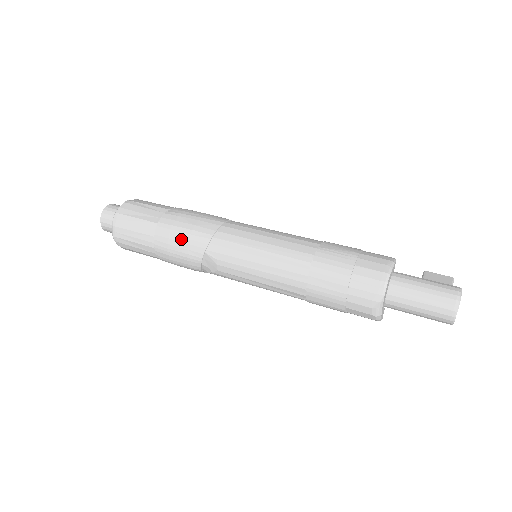
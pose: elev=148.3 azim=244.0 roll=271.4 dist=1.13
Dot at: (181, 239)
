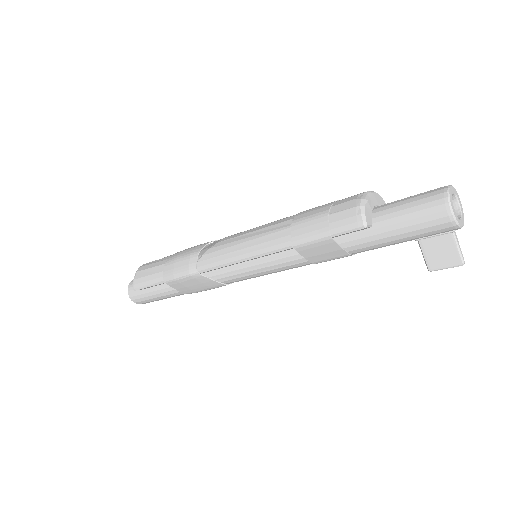
Dot at: occluded
